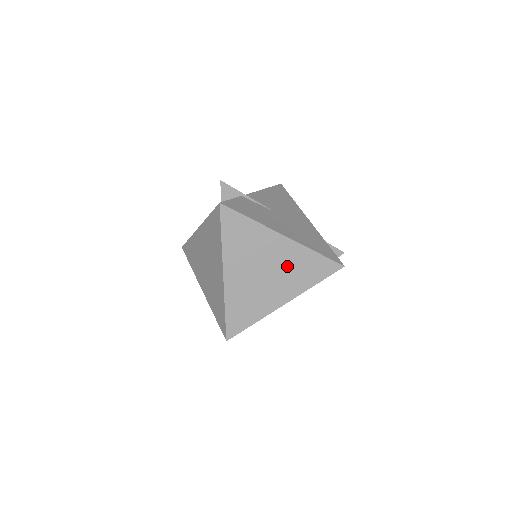
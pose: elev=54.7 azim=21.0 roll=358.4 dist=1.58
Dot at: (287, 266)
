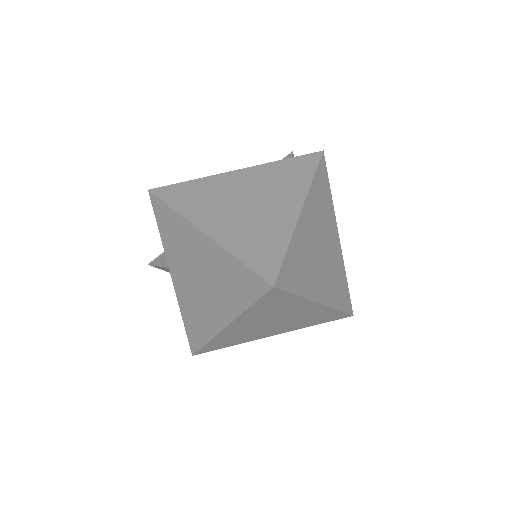
Dot at: (332, 265)
